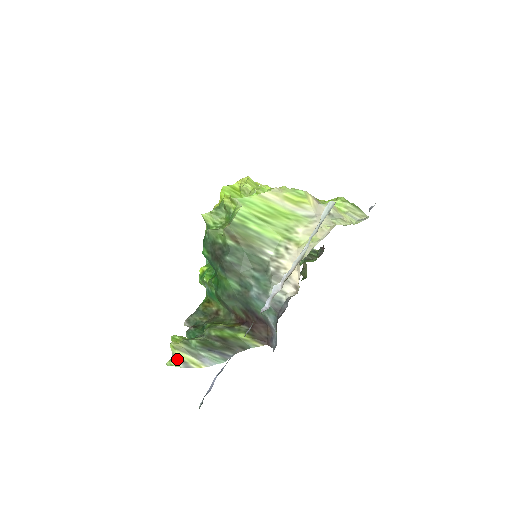
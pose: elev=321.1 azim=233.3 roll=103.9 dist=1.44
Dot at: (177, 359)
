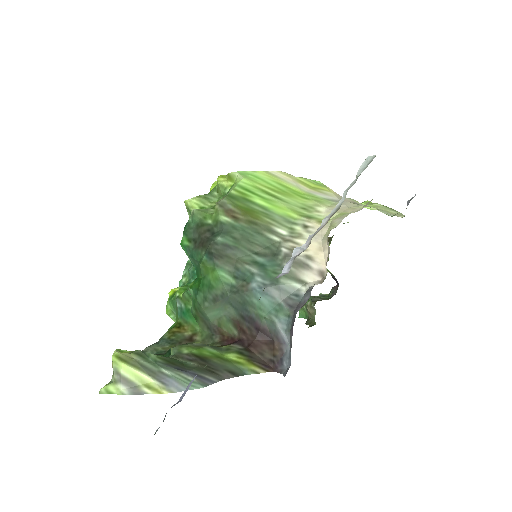
Dot at: (120, 379)
